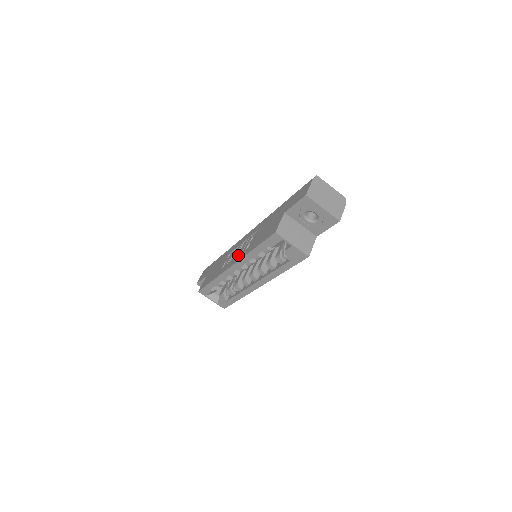
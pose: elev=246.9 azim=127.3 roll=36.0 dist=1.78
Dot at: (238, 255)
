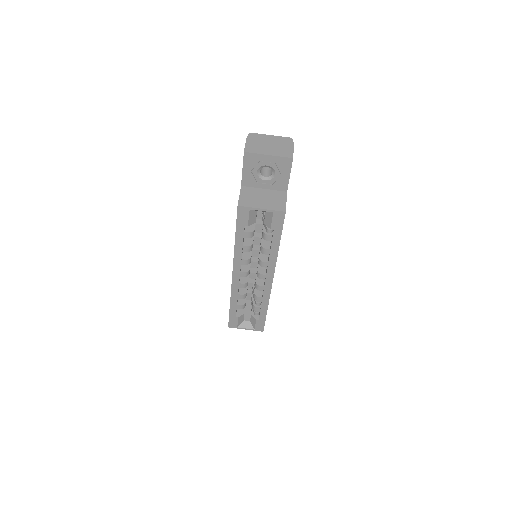
Dot at: occluded
